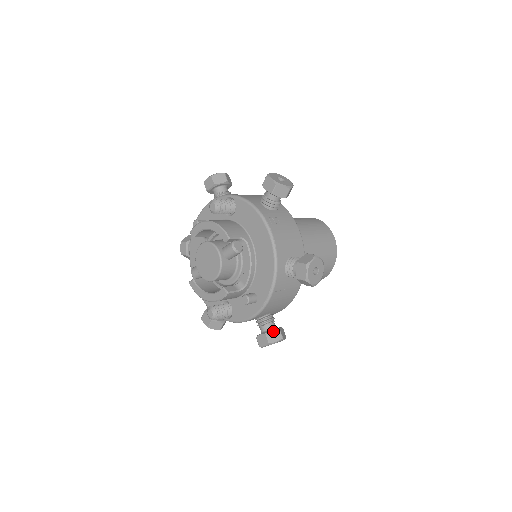
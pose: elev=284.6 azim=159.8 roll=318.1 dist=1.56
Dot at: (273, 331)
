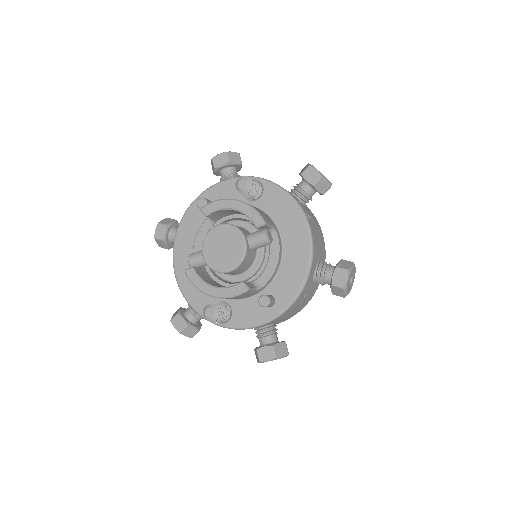
Dot at: (280, 344)
